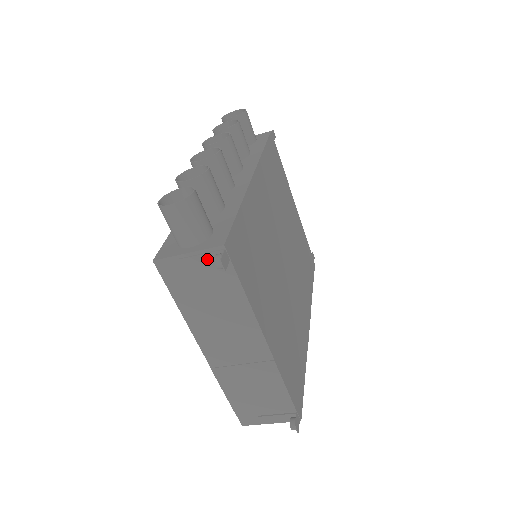
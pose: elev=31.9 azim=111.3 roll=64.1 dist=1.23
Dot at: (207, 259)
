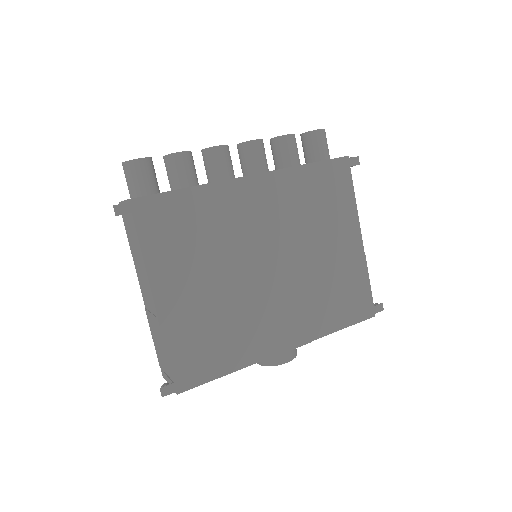
Dot at: occluded
